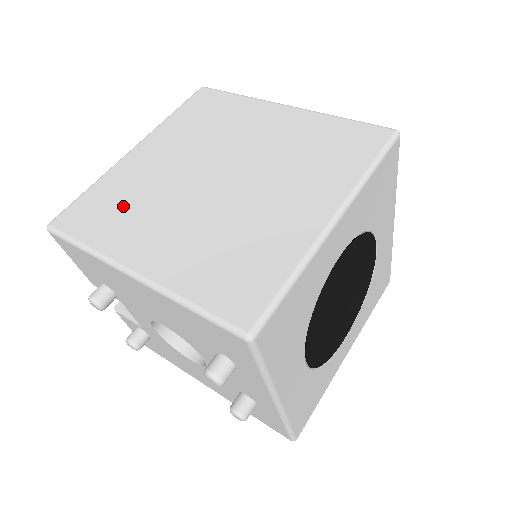
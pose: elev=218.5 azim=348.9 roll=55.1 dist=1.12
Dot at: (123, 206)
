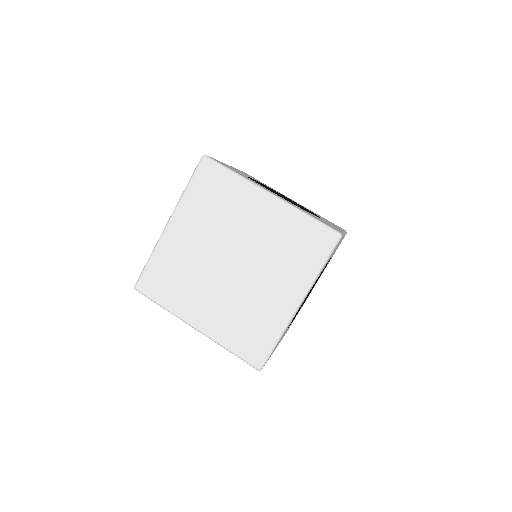
Dot at: (177, 279)
